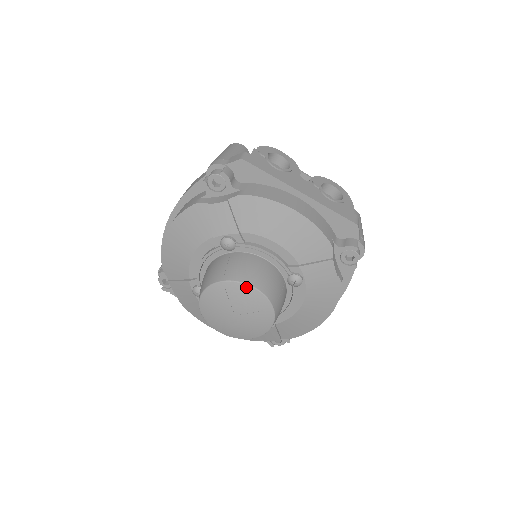
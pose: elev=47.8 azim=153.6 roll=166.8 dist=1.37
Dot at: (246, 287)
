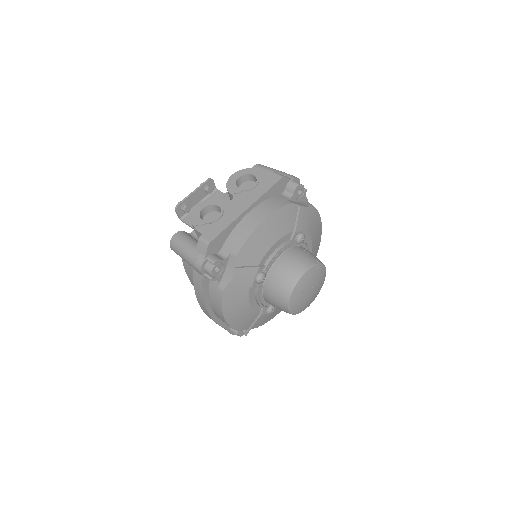
Dot at: (302, 278)
